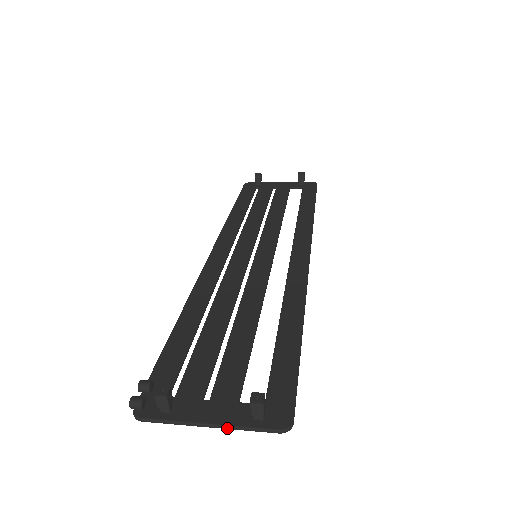
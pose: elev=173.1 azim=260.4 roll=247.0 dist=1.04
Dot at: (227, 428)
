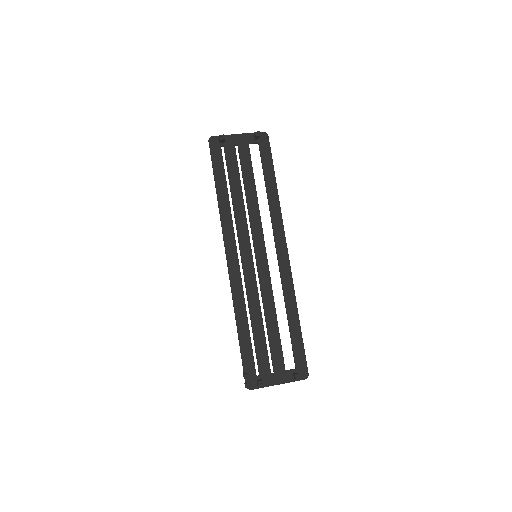
Dot at: occluded
